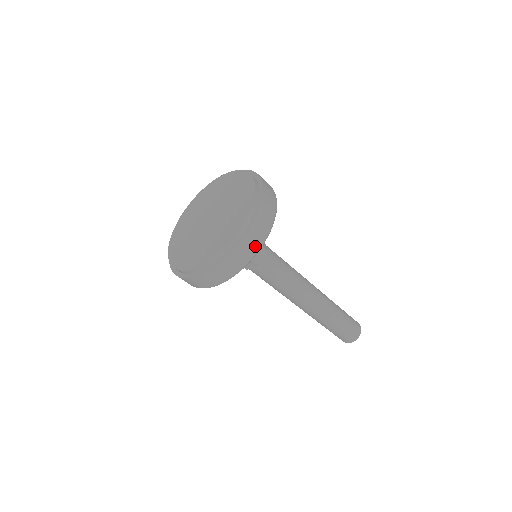
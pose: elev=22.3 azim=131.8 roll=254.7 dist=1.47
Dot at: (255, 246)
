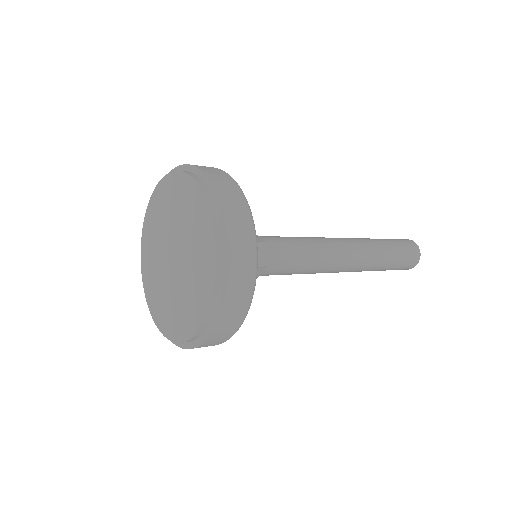
Dot at: (249, 259)
